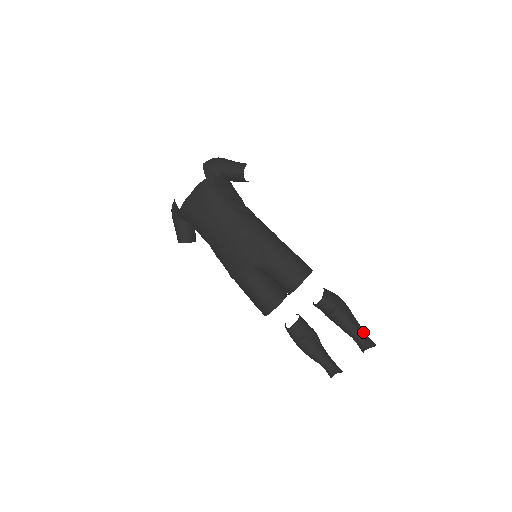
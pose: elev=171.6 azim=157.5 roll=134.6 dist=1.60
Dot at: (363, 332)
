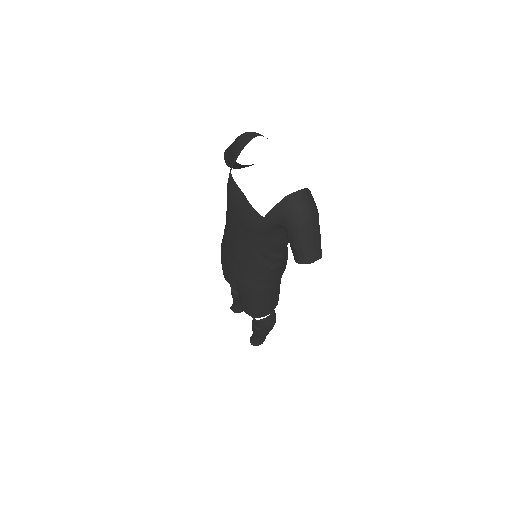
Dot at: (262, 338)
